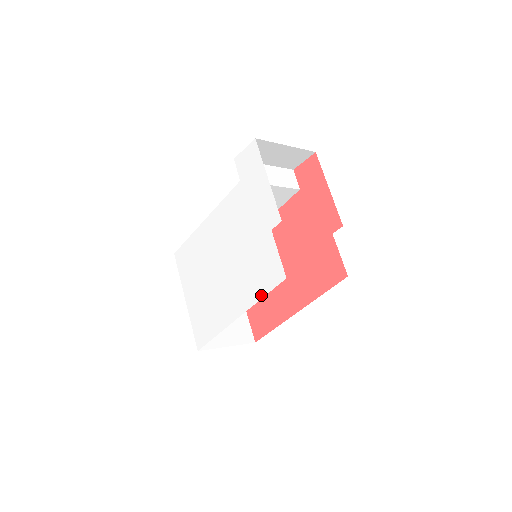
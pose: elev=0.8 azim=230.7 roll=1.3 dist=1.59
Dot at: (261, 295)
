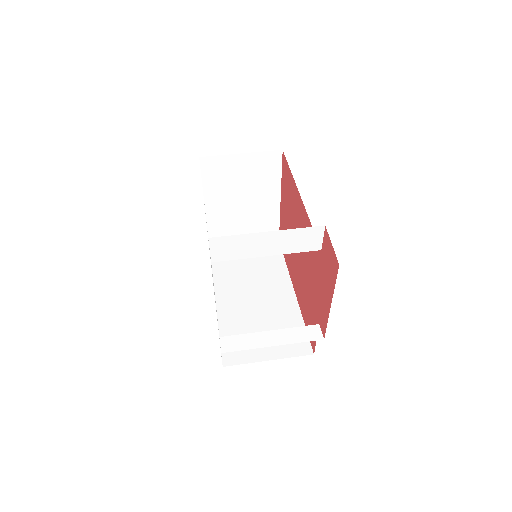
Dot at: occluded
